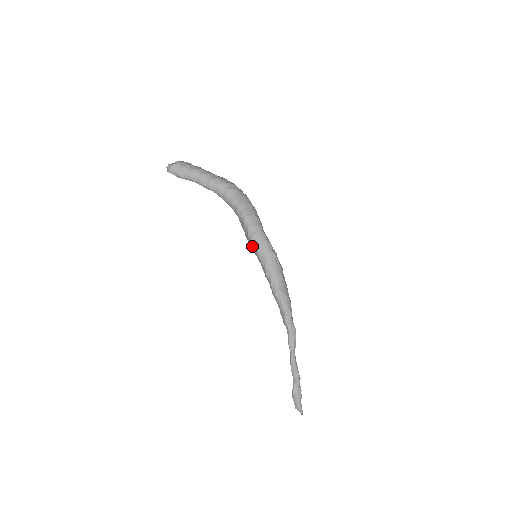
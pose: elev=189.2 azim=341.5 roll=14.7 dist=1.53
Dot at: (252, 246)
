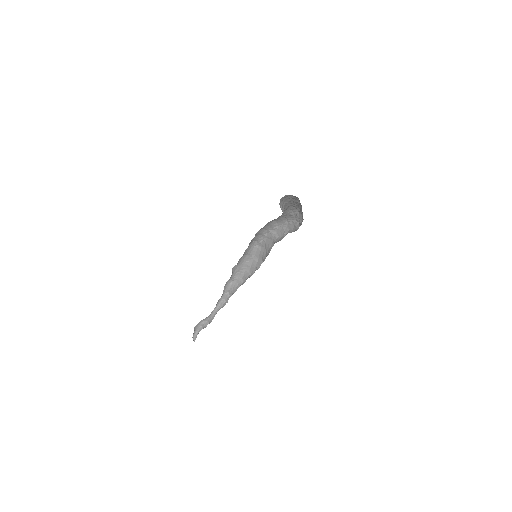
Dot at: occluded
